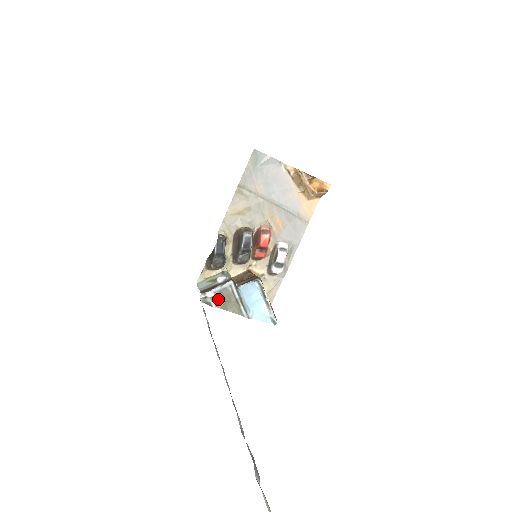
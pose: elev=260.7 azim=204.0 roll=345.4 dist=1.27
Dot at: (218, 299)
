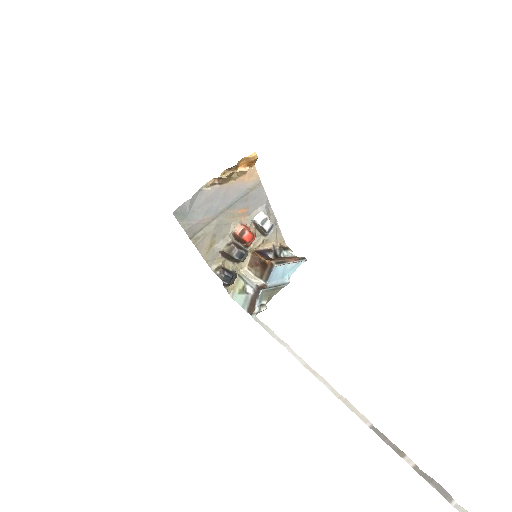
Dot at: (263, 304)
